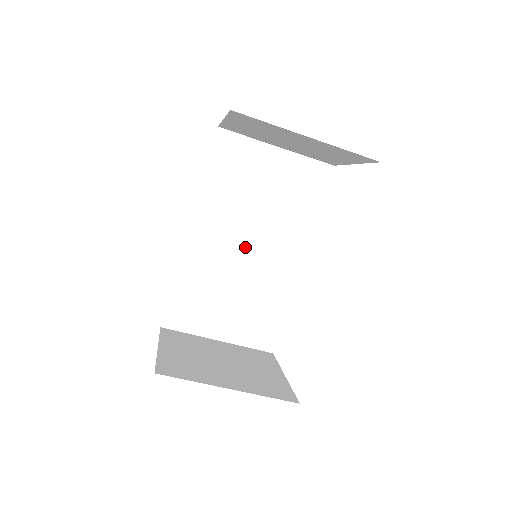
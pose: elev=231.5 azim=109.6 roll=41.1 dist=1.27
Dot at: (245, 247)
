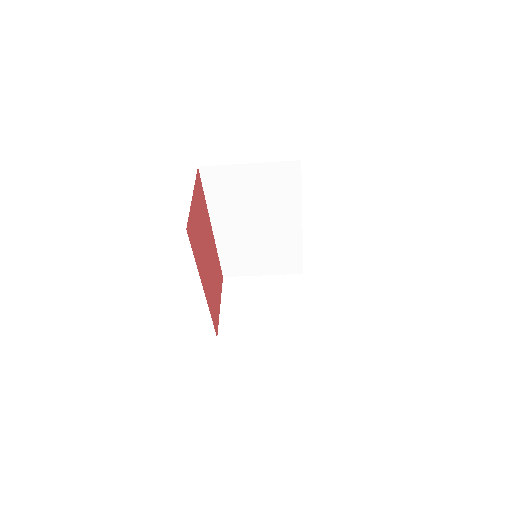
Dot at: (256, 227)
